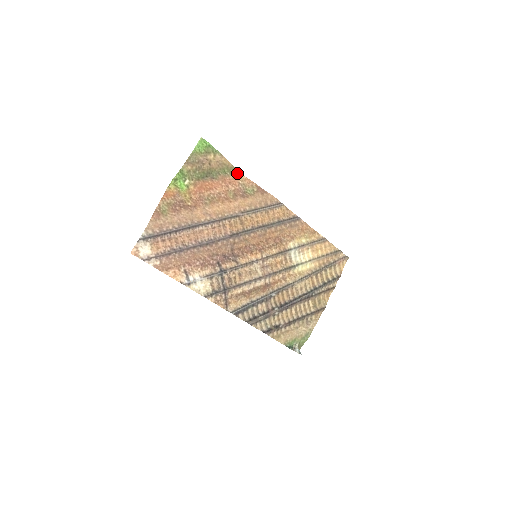
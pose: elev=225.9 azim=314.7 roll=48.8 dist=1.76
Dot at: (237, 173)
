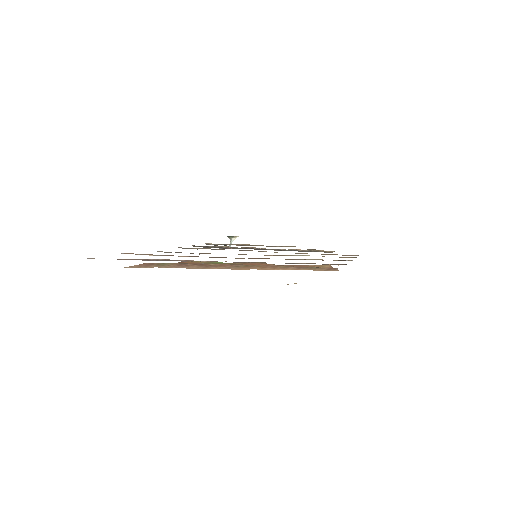
Dot at: (325, 265)
